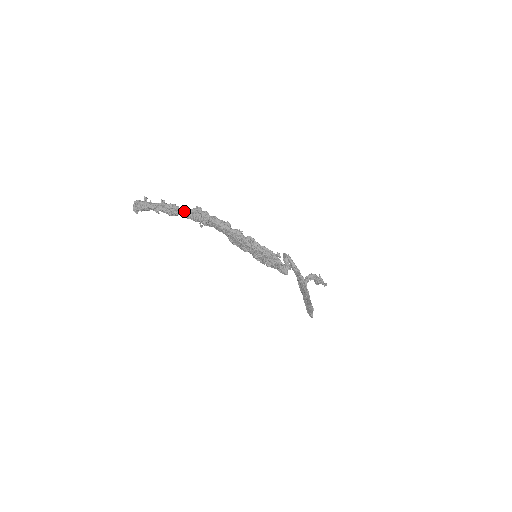
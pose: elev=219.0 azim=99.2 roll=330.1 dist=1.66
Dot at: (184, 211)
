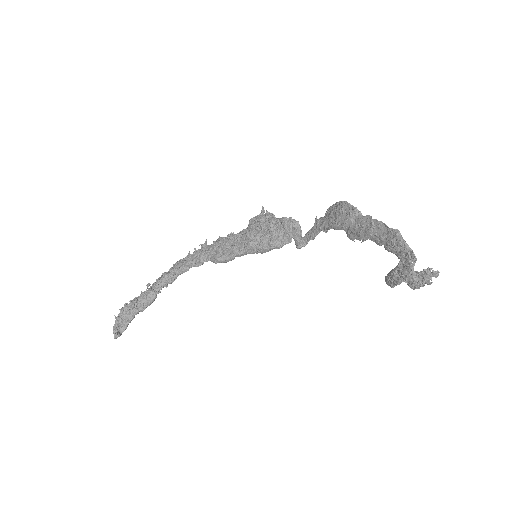
Dot at: (162, 276)
